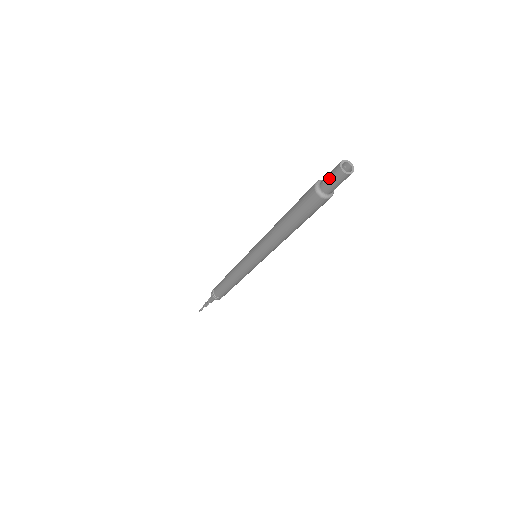
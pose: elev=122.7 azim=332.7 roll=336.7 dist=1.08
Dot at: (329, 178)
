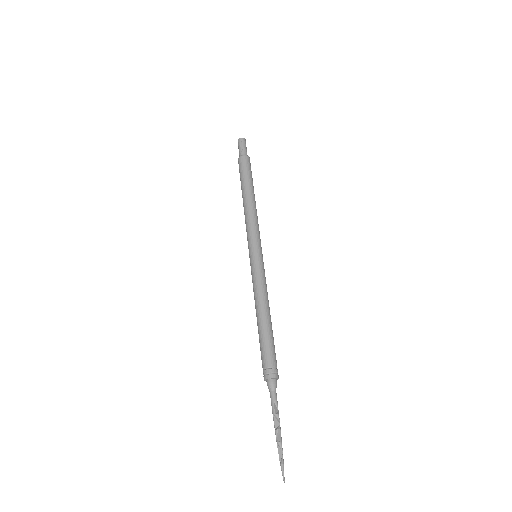
Dot at: (239, 151)
